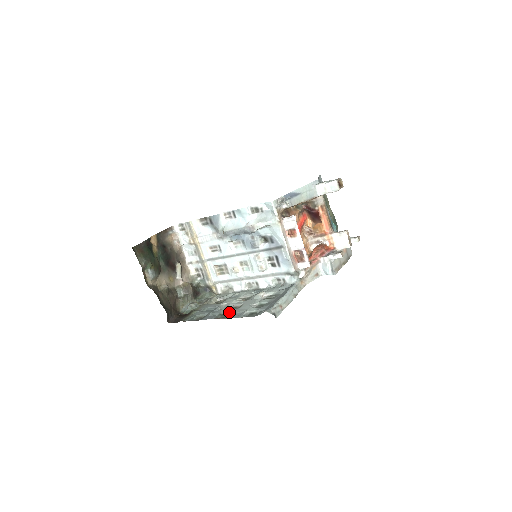
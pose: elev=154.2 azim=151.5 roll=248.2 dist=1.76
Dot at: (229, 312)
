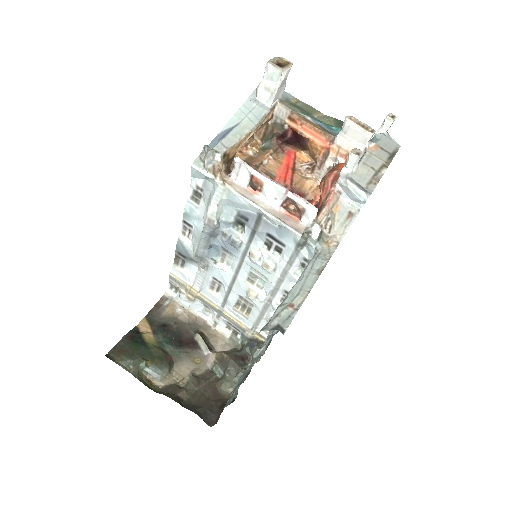
Dot at: occluded
